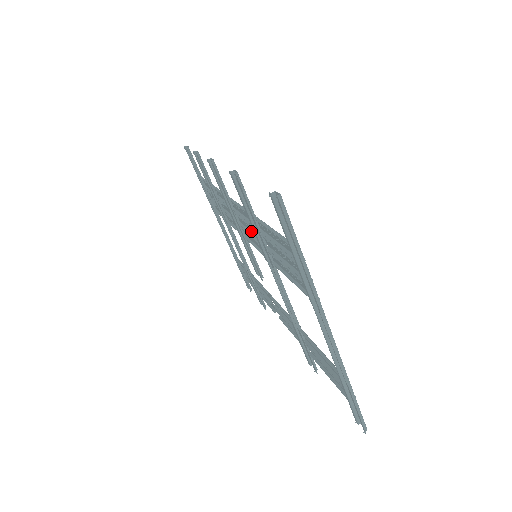
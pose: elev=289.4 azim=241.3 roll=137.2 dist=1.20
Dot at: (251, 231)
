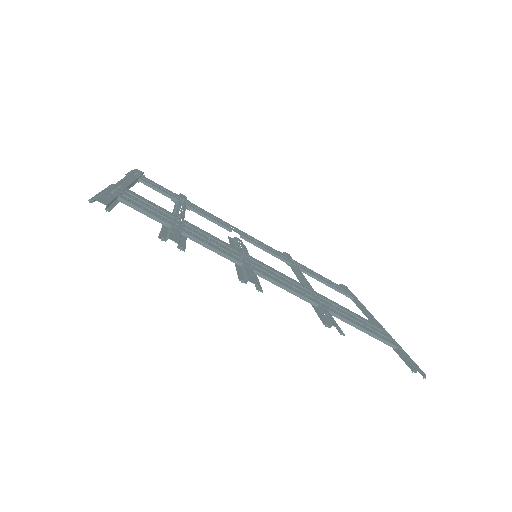
Dot at: (282, 278)
